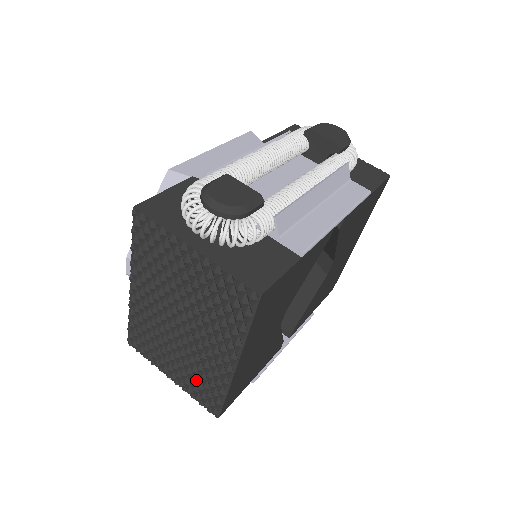
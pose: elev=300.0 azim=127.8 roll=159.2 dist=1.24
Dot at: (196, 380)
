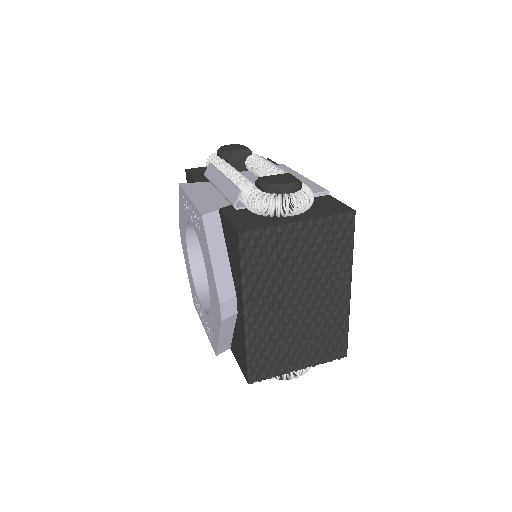
Dot at: (324, 340)
